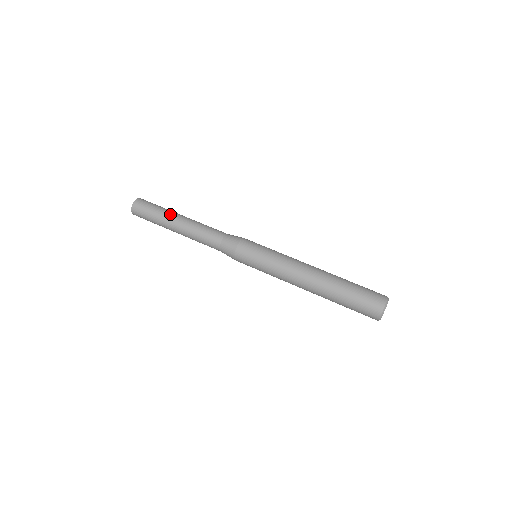
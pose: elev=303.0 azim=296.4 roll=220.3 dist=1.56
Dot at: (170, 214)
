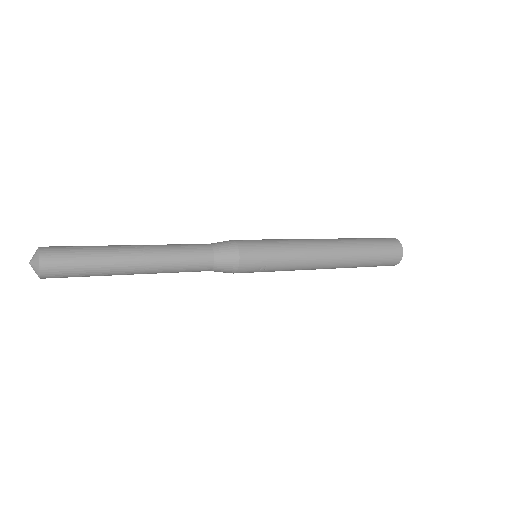
Dot at: (114, 245)
